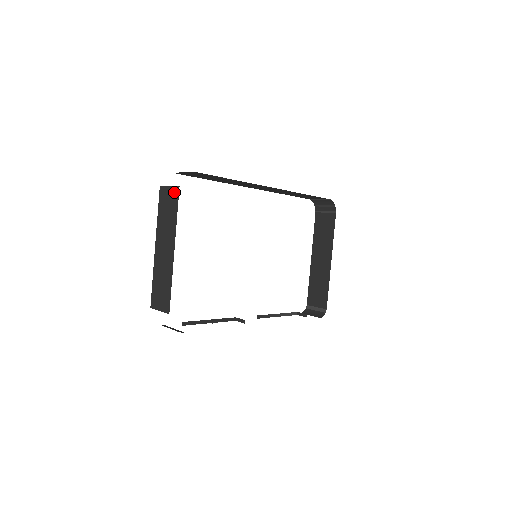
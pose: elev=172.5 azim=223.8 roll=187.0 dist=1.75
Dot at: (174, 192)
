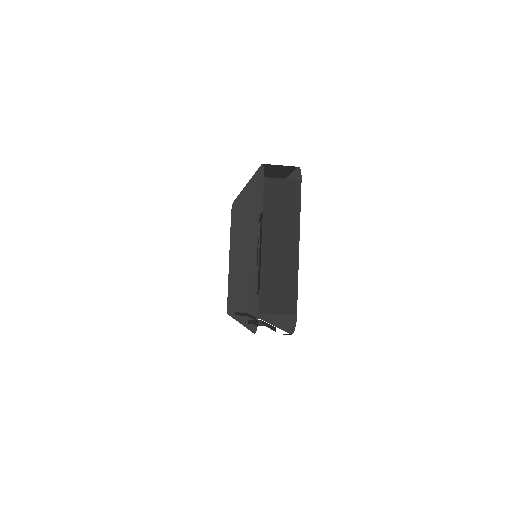
Dot at: (293, 186)
